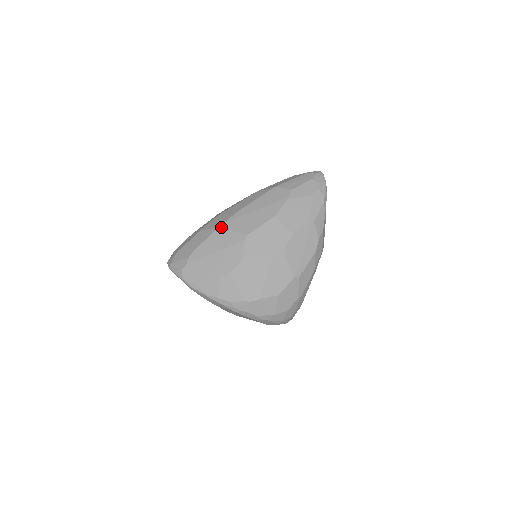
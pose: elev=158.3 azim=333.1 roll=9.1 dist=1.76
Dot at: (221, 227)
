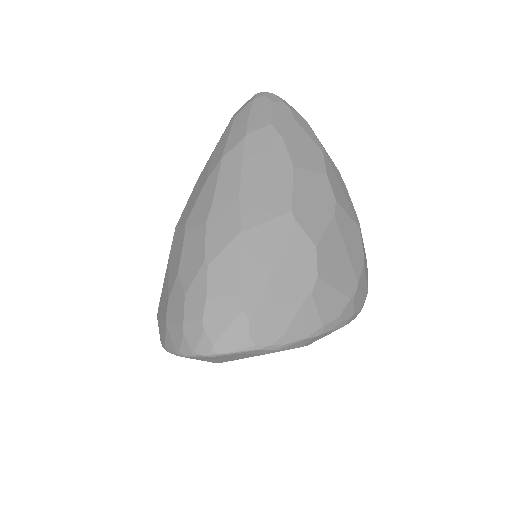
Dot at: (245, 229)
